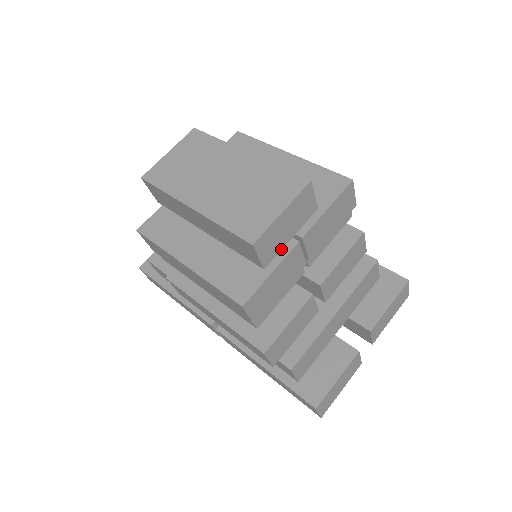
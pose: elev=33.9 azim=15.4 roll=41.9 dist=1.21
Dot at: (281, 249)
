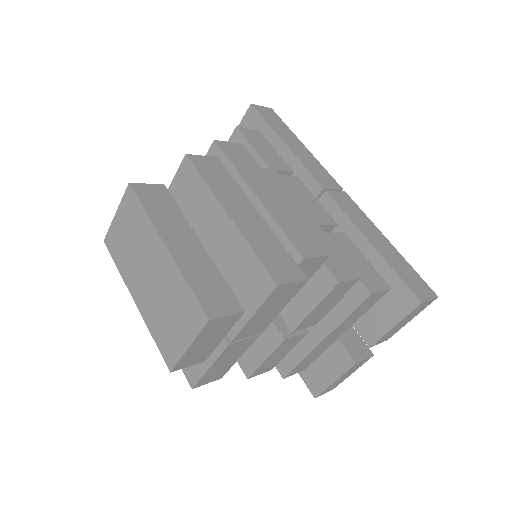
Dot at: (215, 347)
